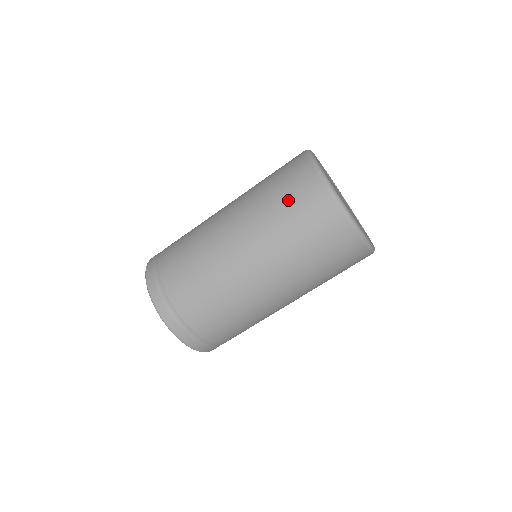
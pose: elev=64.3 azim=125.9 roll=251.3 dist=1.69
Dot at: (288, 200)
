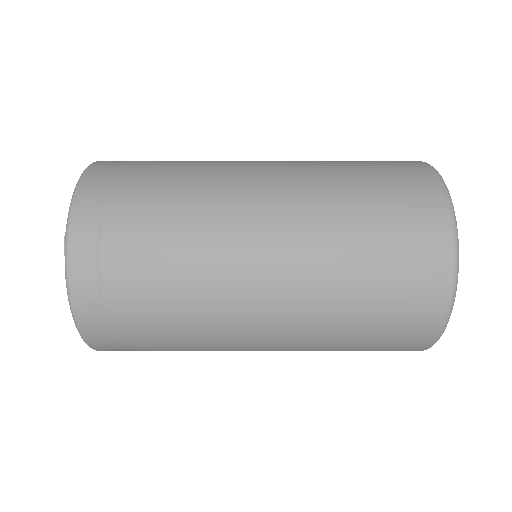
Dot at: (379, 184)
